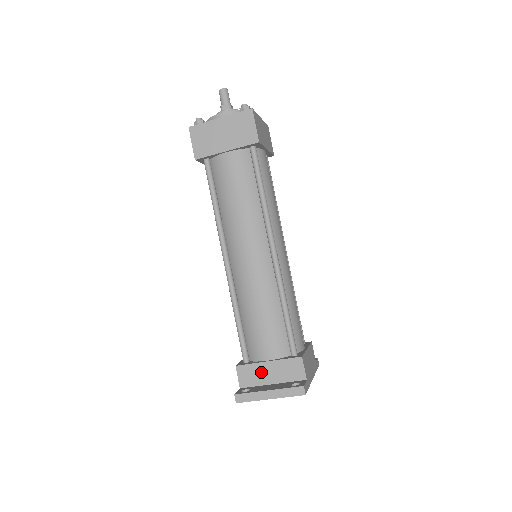
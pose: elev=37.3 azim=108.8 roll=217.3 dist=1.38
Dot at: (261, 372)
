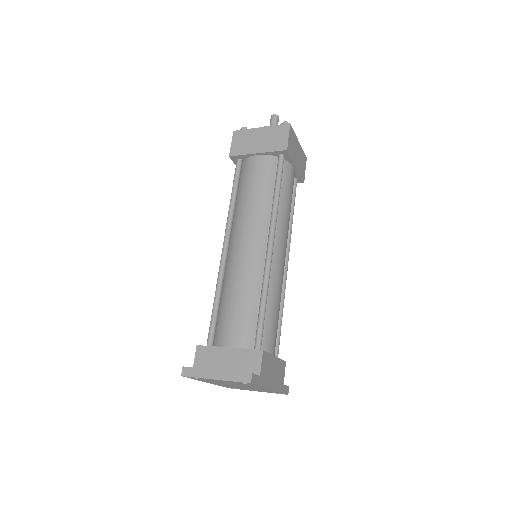
Dot at: (218, 357)
